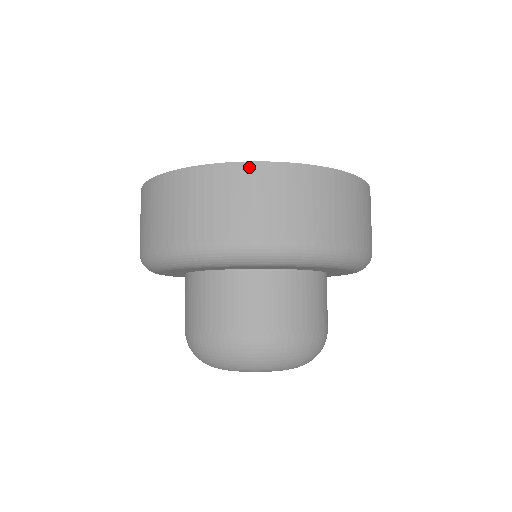
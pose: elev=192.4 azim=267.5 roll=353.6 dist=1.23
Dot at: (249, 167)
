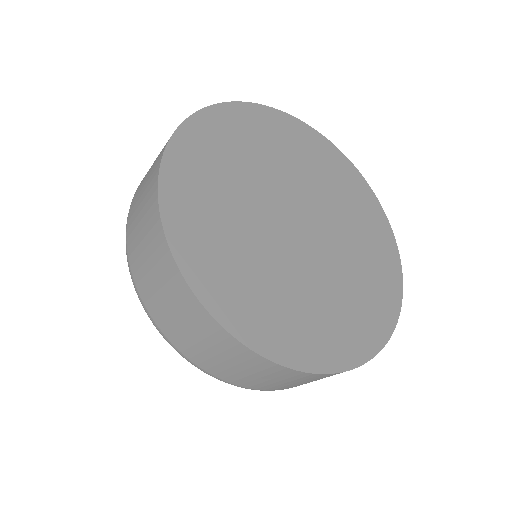
Dot at: (367, 361)
